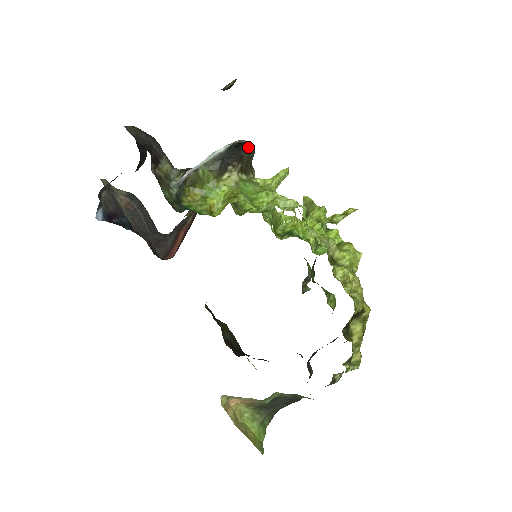
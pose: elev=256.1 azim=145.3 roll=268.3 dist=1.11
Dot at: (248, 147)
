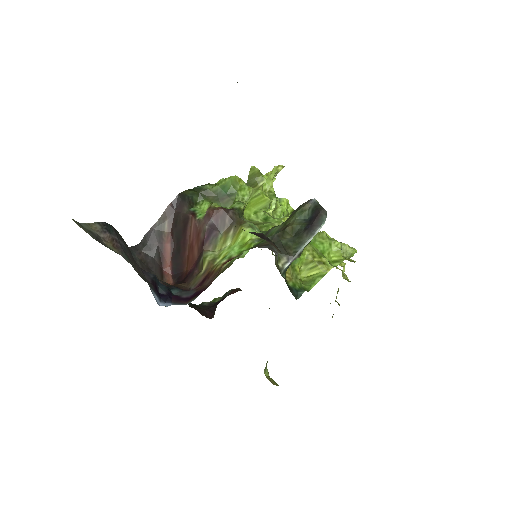
Dot at: (319, 208)
